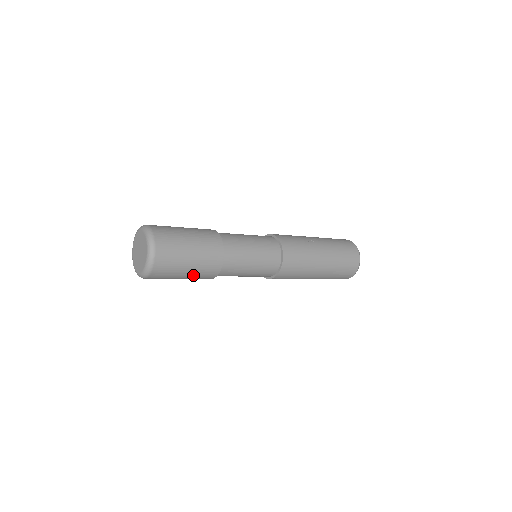
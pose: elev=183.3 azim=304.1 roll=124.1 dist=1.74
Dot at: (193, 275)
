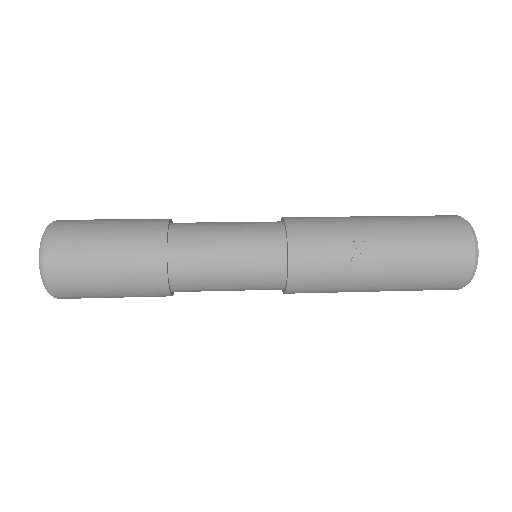
Dot at: occluded
